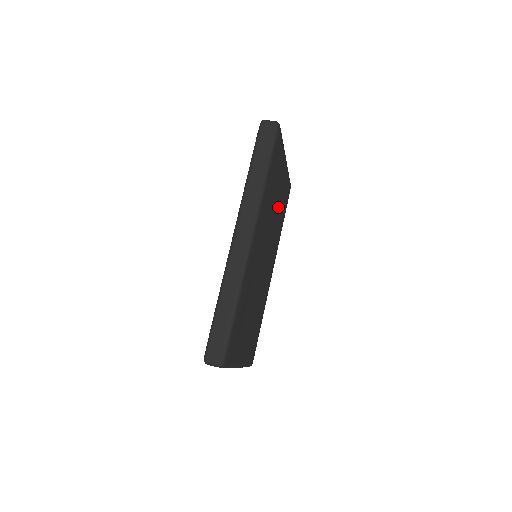
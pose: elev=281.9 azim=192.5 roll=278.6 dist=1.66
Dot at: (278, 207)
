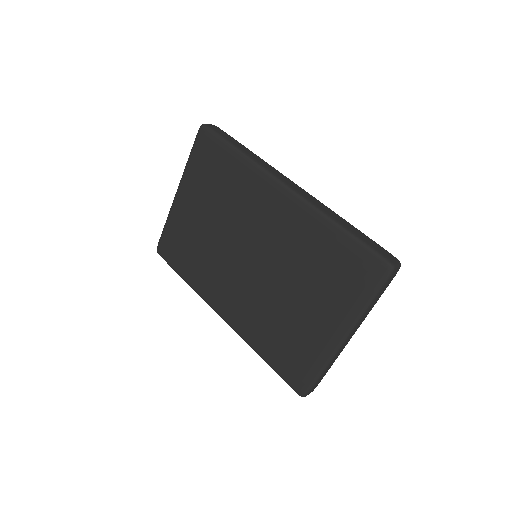
Dot at: occluded
